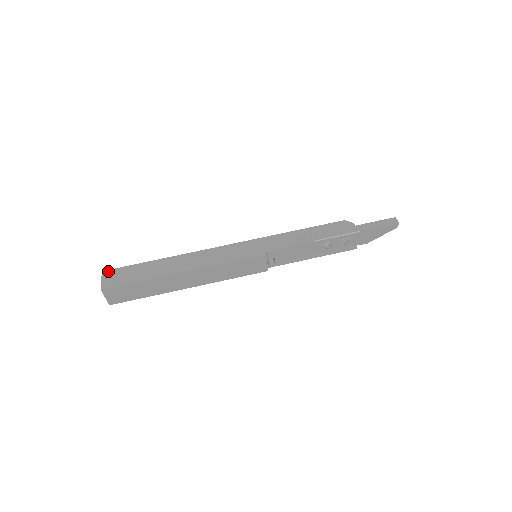
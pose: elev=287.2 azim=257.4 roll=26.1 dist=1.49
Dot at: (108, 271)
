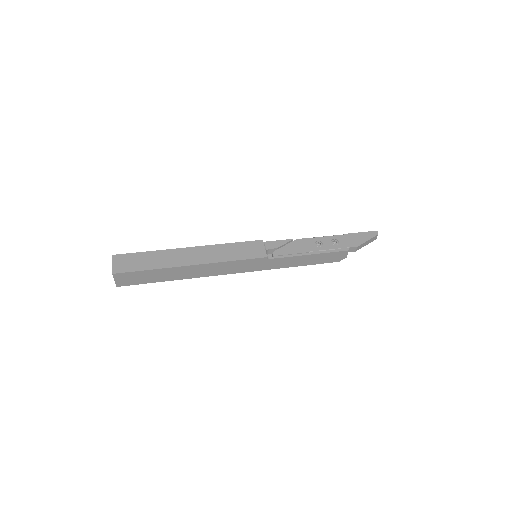
Dot at: occluded
